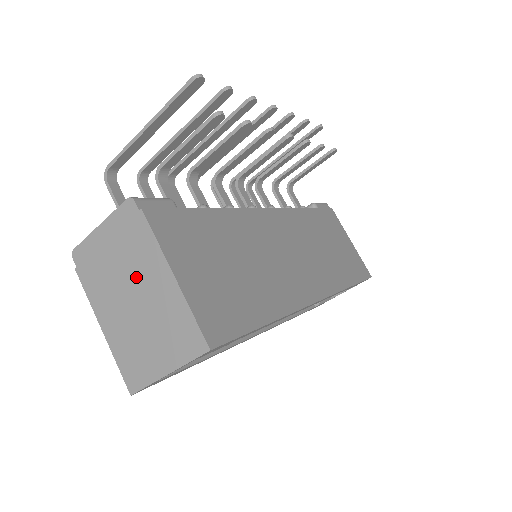
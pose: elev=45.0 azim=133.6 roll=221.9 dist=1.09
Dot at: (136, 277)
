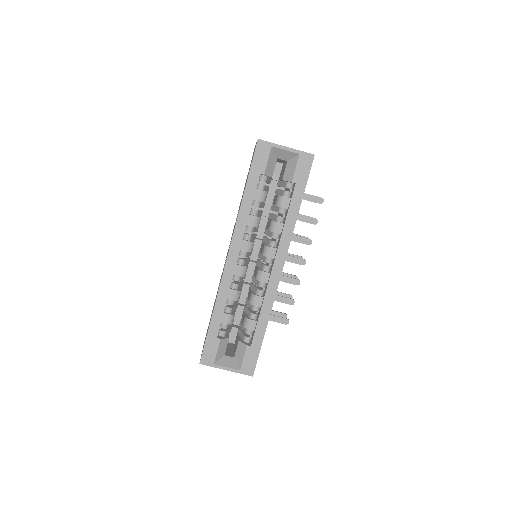
Dot at: occluded
